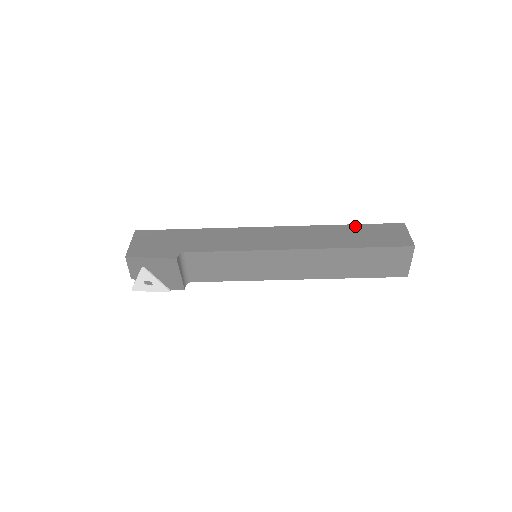
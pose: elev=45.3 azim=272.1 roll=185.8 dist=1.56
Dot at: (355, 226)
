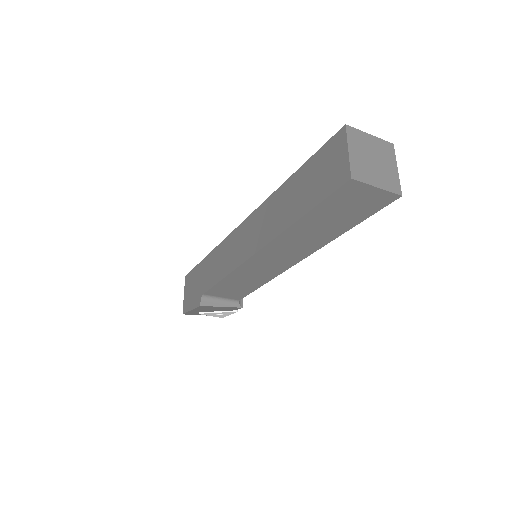
Dot at: (298, 173)
